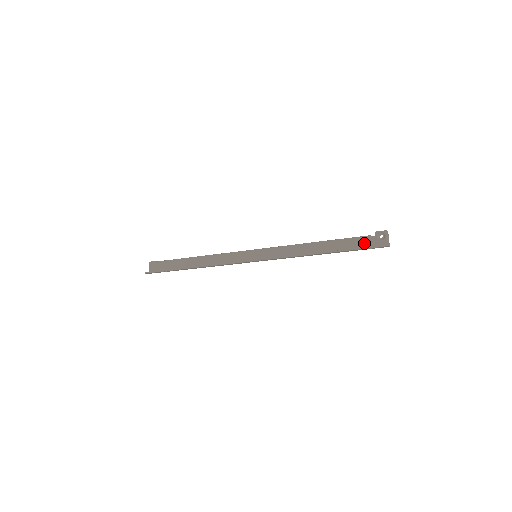
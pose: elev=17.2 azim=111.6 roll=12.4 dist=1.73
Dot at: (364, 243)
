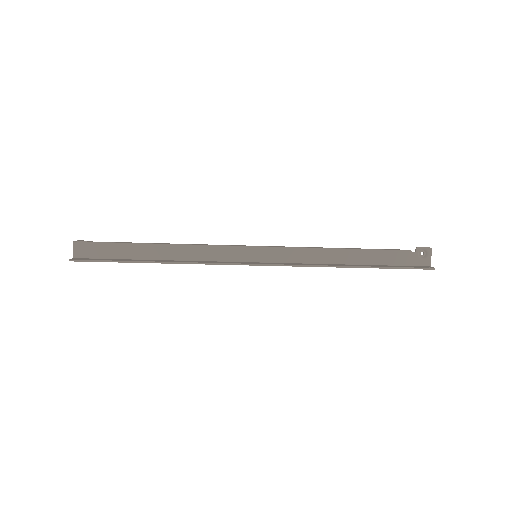
Dot at: (402, 259)
